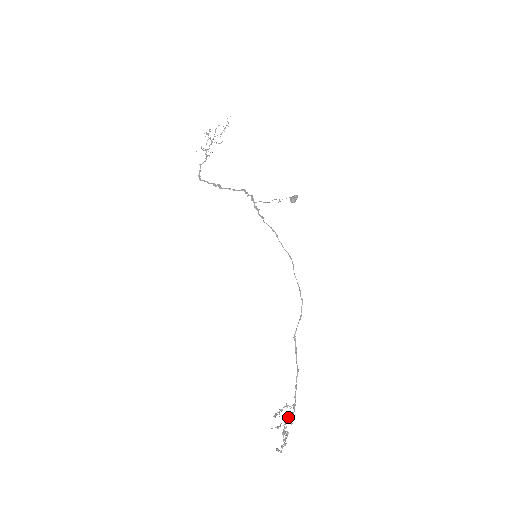
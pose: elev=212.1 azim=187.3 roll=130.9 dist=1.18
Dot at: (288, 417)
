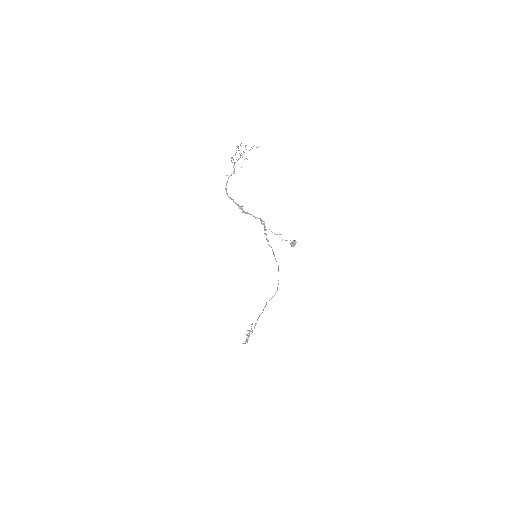
Dot at: occluded
